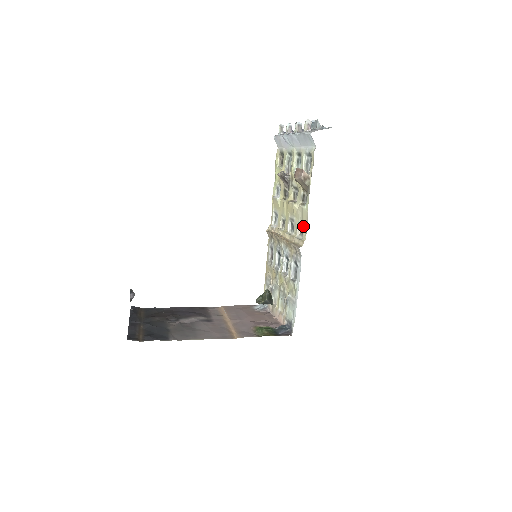
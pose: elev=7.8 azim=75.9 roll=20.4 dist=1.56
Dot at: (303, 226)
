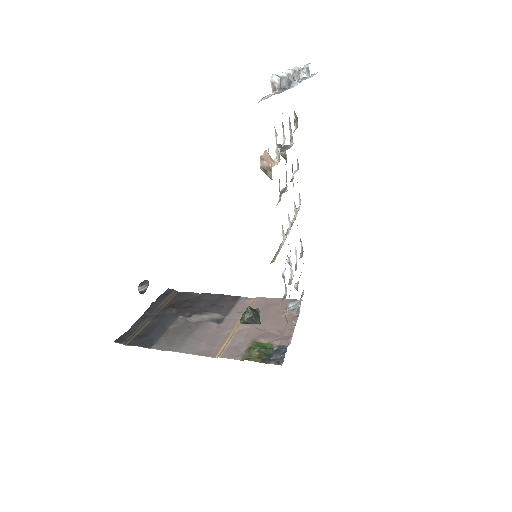
Dot at: occluded
